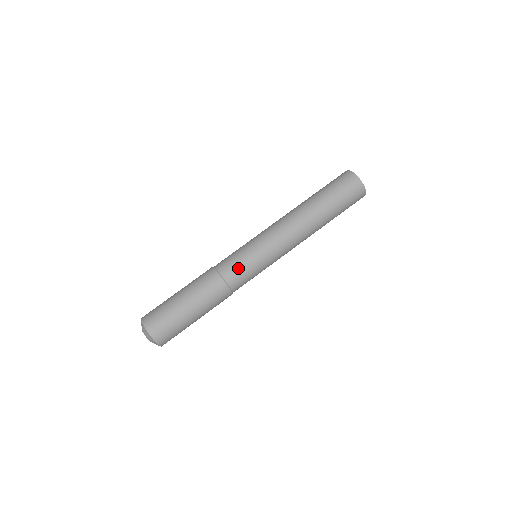
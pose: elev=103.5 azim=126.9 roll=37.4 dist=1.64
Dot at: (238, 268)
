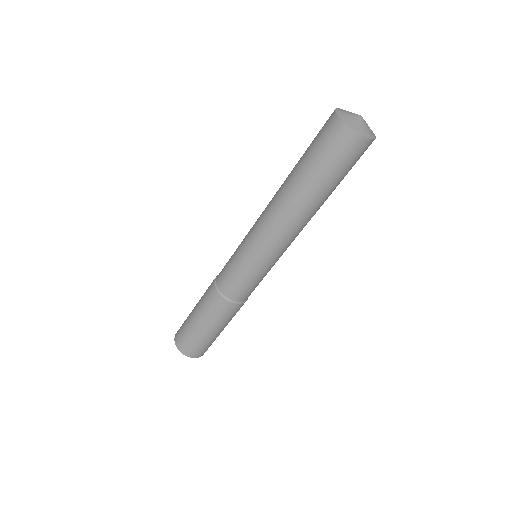
Dot at: (252, 289)
